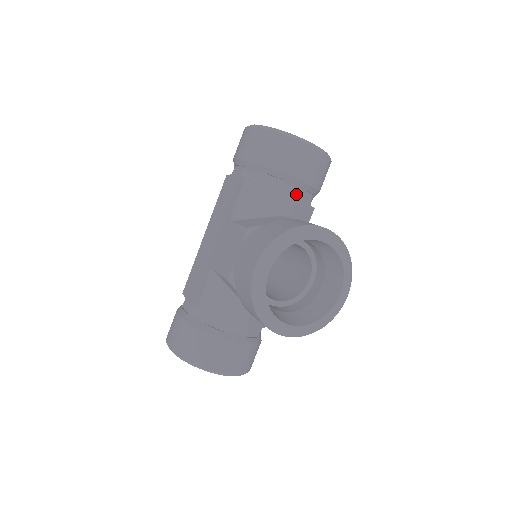
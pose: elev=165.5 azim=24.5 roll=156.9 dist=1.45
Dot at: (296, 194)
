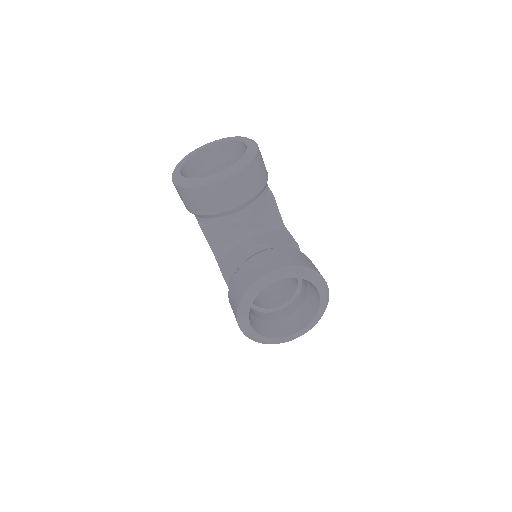
Dot at: (245, 214)
